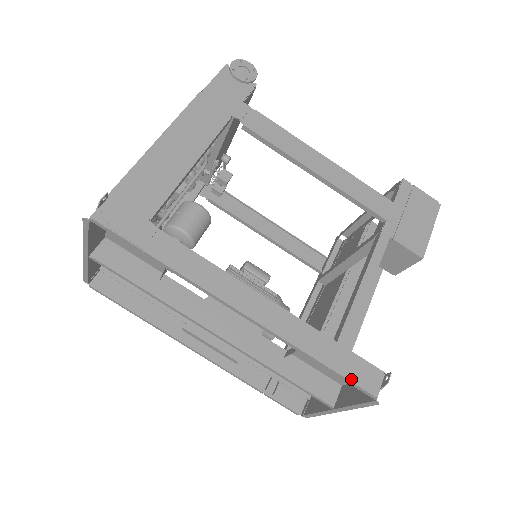
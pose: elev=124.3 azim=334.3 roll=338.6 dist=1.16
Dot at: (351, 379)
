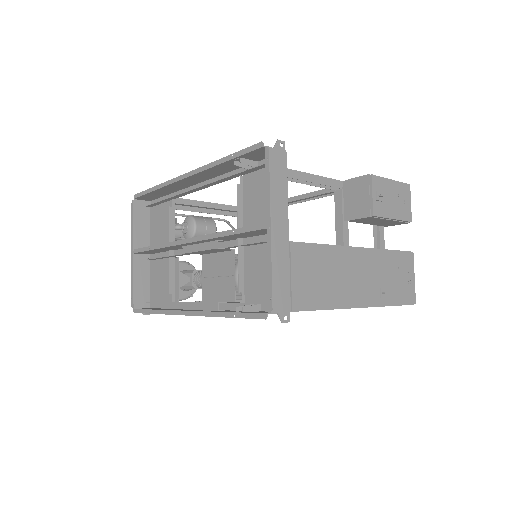
Dot at: (249, 154)
